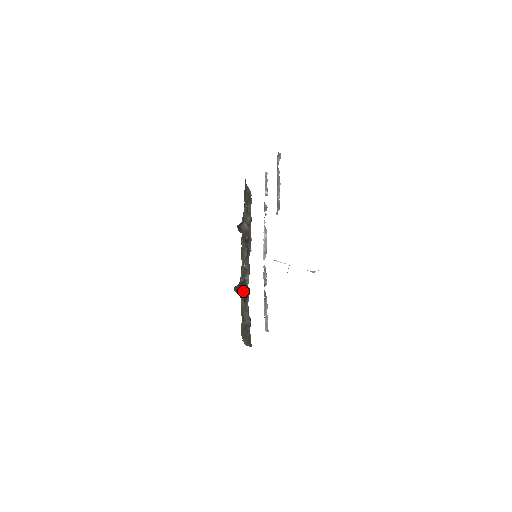
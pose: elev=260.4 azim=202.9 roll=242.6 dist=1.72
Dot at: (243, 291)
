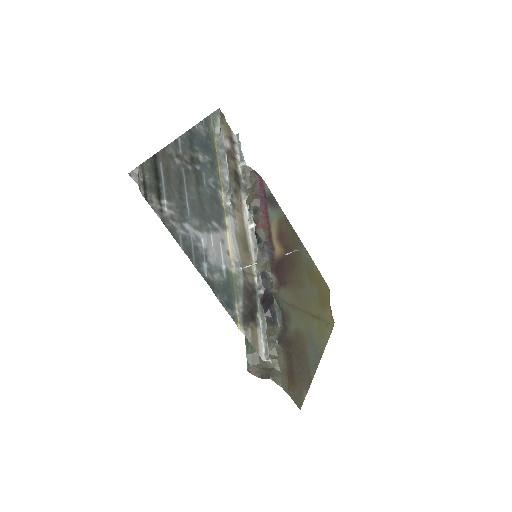
Dot at: (267, 302)
